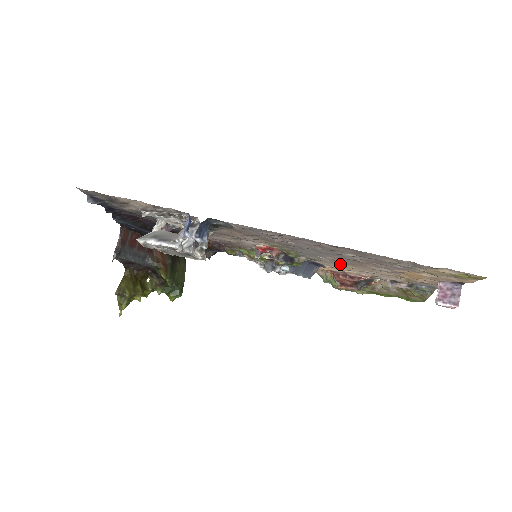
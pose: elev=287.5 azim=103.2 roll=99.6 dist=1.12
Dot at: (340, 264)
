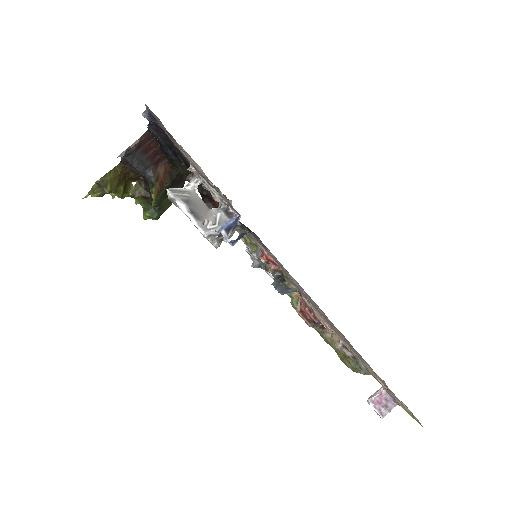
Dot at: (319, 313)
